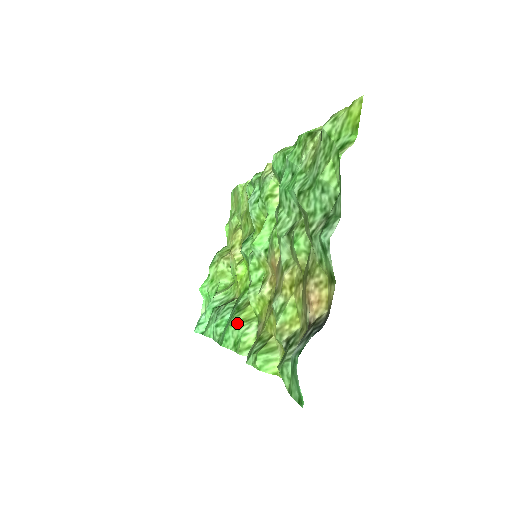
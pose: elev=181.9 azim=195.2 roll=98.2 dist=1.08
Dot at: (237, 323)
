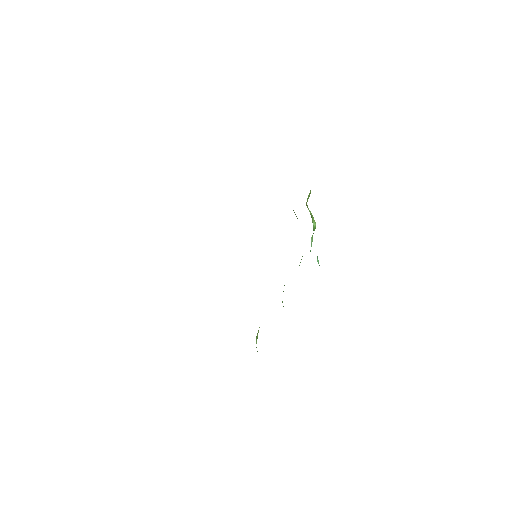
Dot at: (283, 291)
